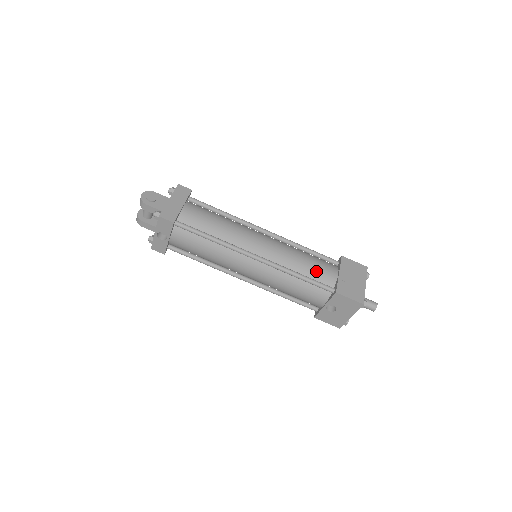
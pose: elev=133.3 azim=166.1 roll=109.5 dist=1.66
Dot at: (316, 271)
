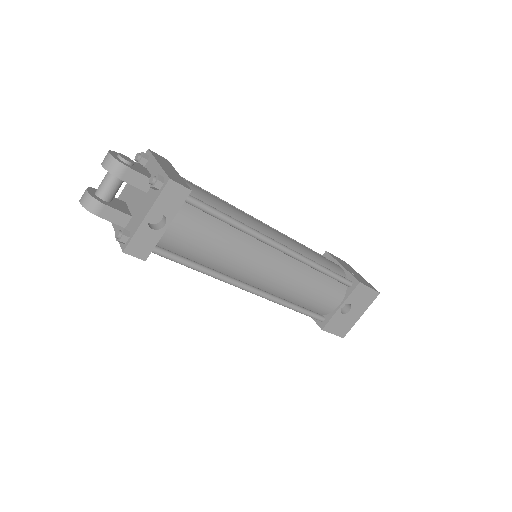
Dot at: (328, 263)
